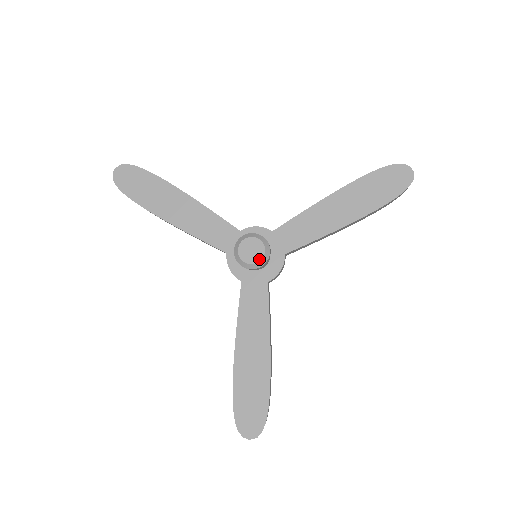
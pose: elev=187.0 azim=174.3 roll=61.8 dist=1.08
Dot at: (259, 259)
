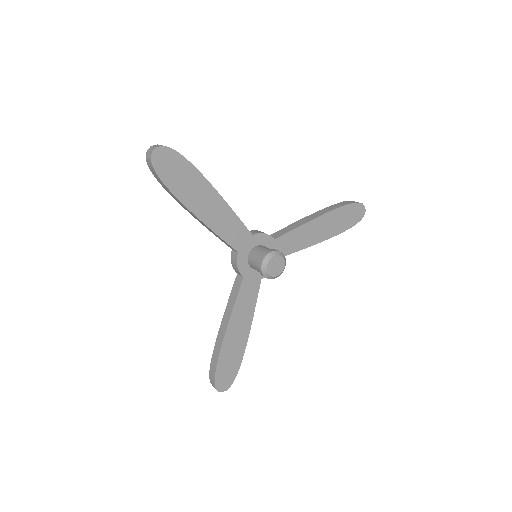
Dot at: (279, 273)
